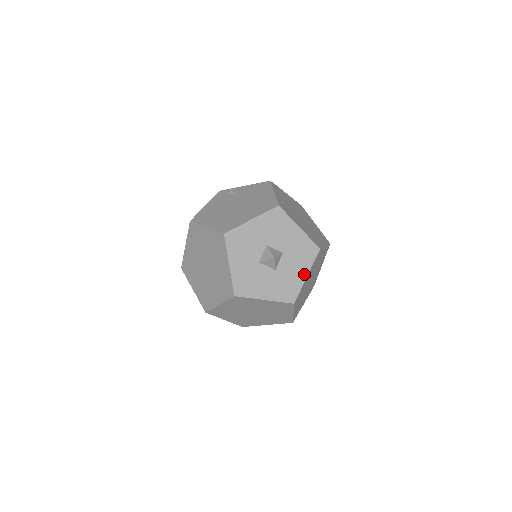
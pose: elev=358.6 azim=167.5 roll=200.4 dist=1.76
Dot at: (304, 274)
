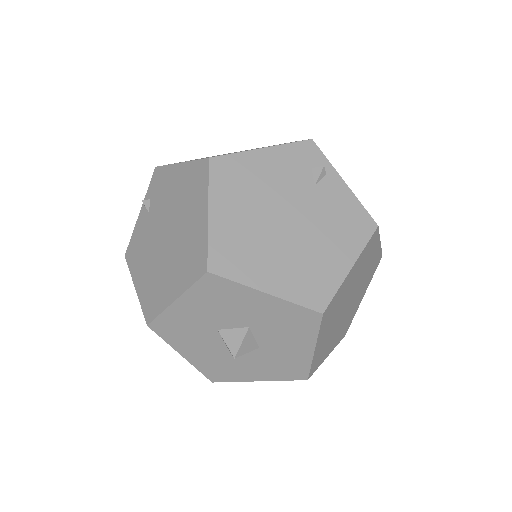
Dot at: (257, 377)
